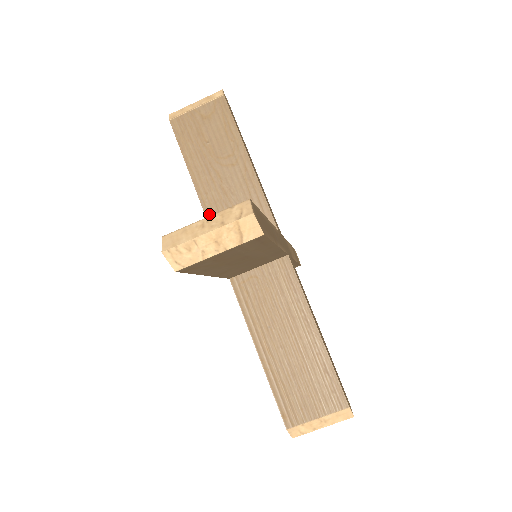
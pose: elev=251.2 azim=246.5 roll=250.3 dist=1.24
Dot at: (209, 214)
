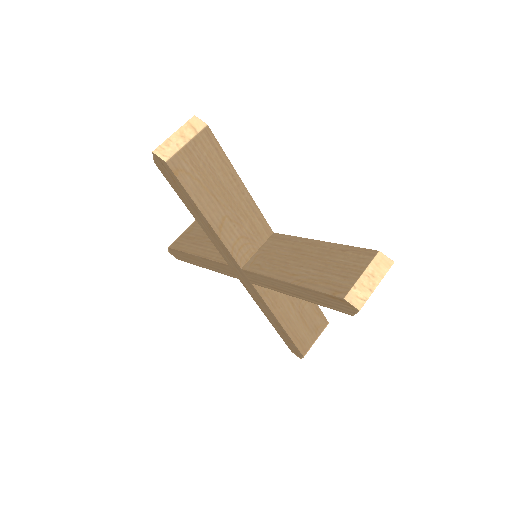
Dot at: (211, 257)
